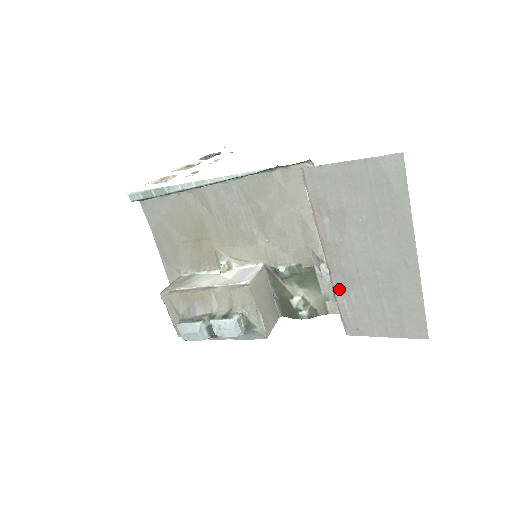
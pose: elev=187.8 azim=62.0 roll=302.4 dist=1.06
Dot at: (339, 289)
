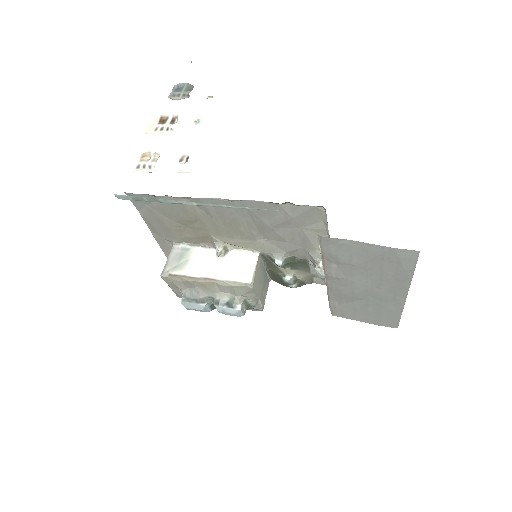
Dot at: (333, 297)
